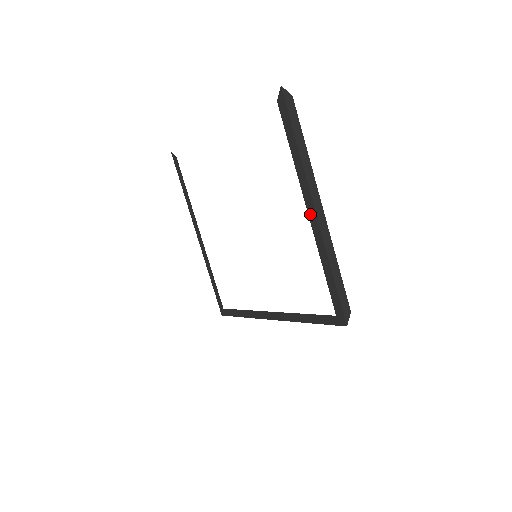
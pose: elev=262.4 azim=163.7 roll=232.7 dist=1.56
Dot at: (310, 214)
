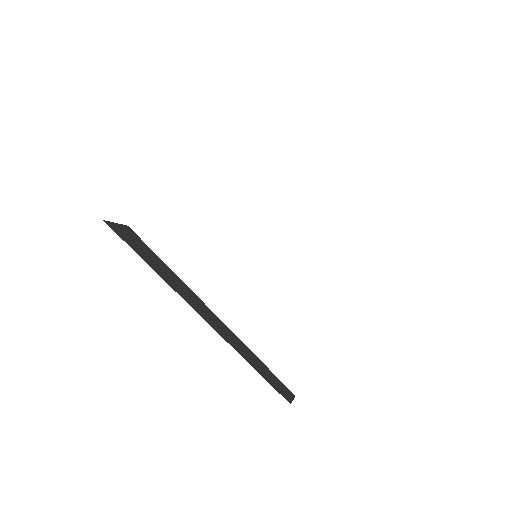
Dot at: occluded
